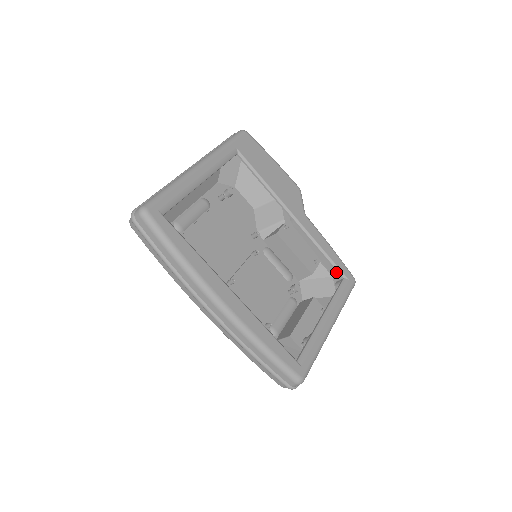
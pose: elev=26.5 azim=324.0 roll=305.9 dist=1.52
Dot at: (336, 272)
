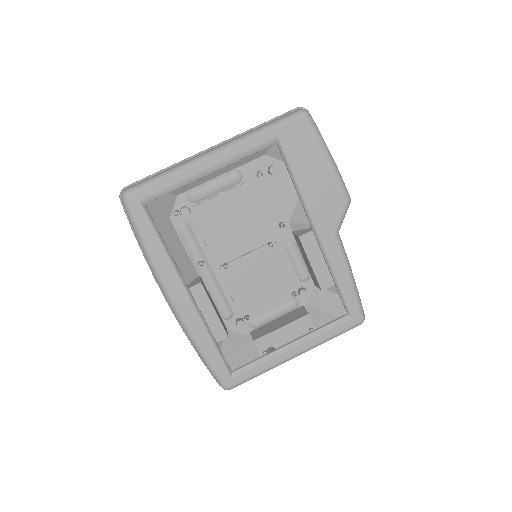
Dot at: occluded
